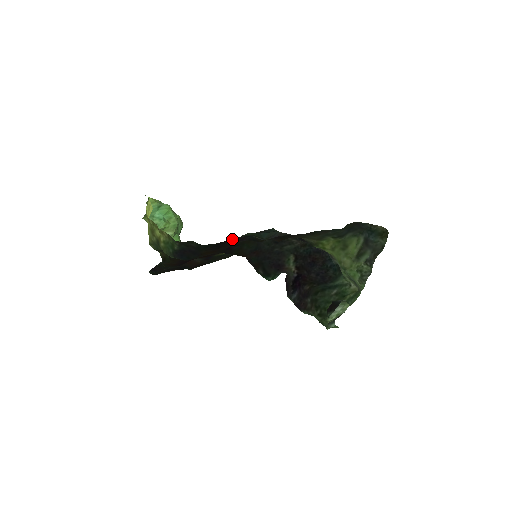
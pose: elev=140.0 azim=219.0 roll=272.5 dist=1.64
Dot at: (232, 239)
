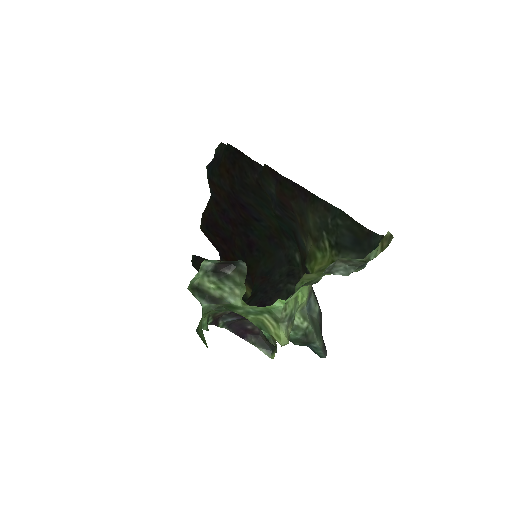
Dot at: (249, 159)
